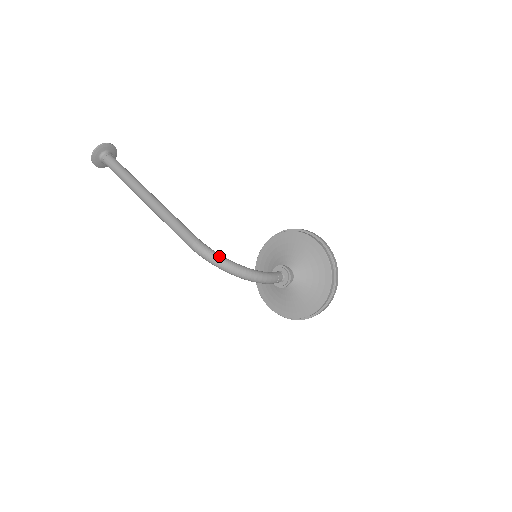
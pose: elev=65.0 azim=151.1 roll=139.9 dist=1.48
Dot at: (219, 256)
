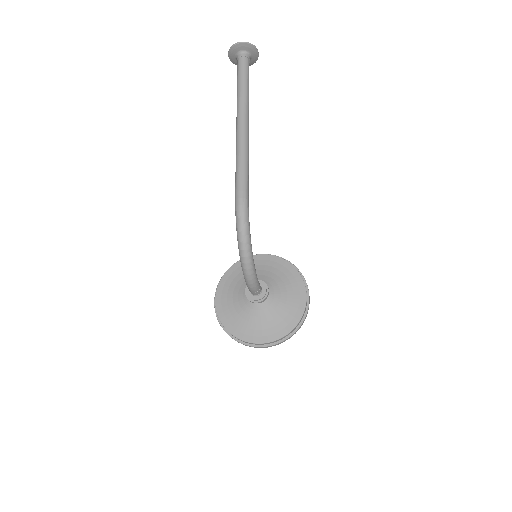
Dot at: (249, 229)
